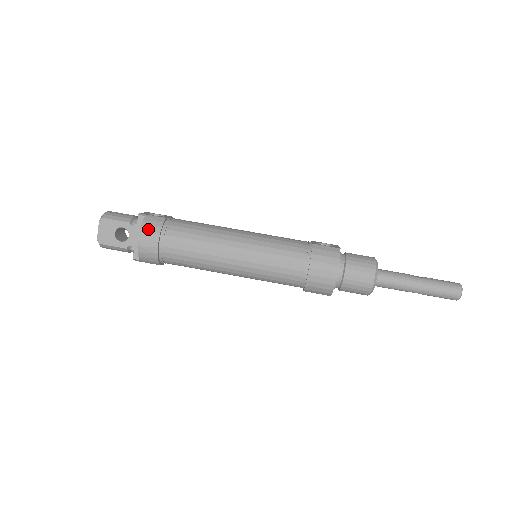
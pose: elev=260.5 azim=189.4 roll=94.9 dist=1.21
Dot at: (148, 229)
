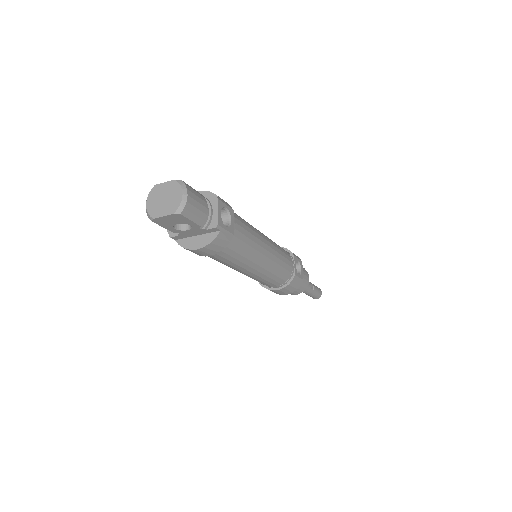
Dot at: (214, 247)
